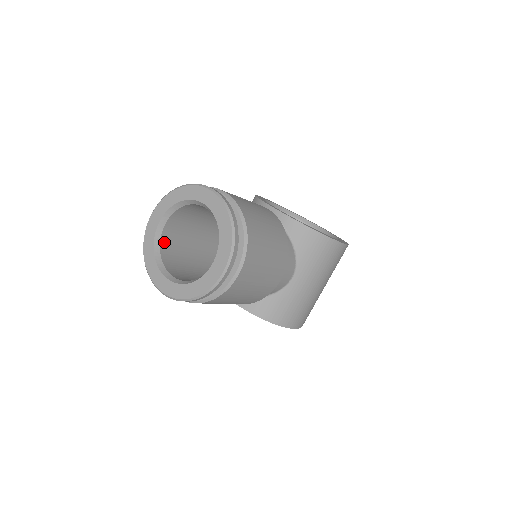
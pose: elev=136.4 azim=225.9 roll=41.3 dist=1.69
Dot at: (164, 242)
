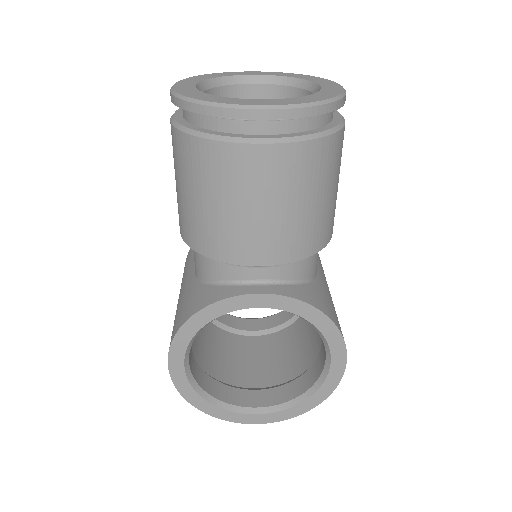
Dot at: occluded
